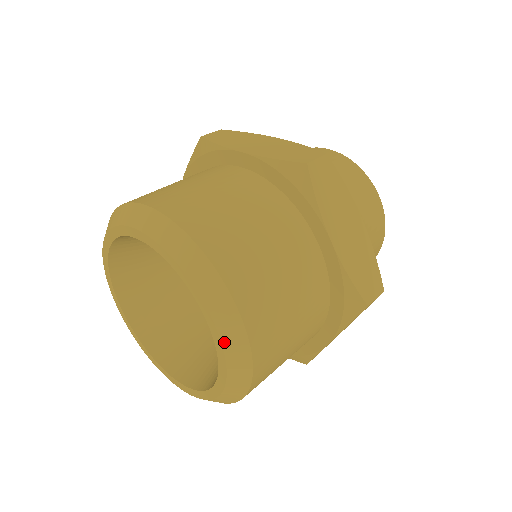
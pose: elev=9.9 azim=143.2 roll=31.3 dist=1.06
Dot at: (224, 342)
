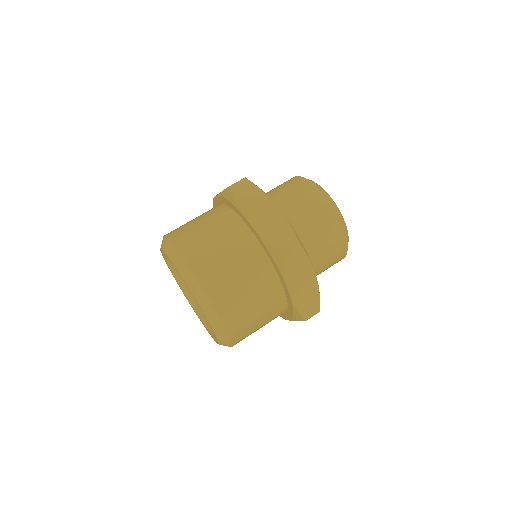
Dot at: (218, 337)
